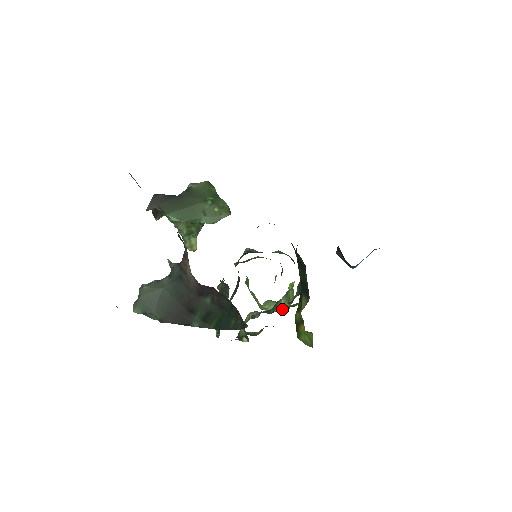
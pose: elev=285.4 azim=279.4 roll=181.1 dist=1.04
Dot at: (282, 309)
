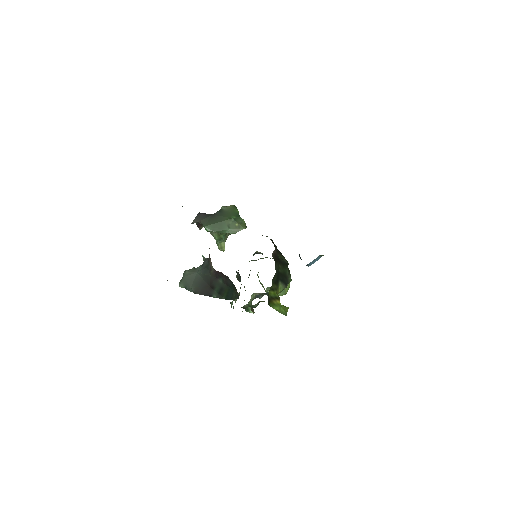
Dot at: (280, 294)
